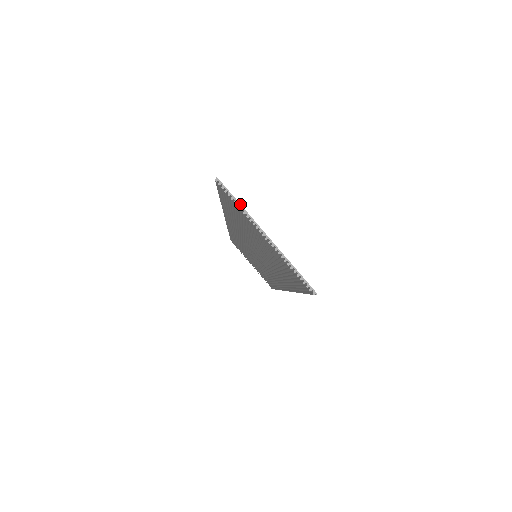
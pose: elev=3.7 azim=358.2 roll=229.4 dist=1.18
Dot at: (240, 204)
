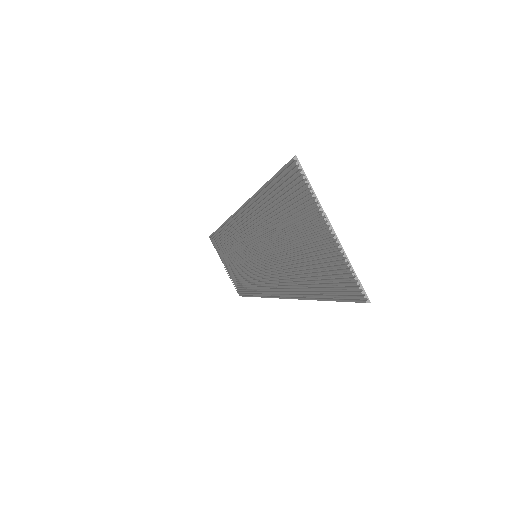
Dot at: (313, 190)
